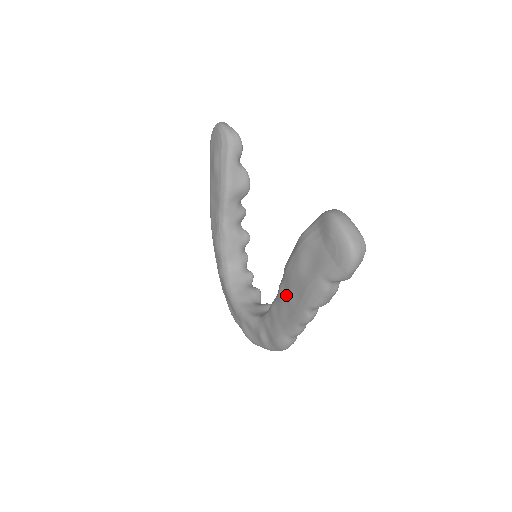
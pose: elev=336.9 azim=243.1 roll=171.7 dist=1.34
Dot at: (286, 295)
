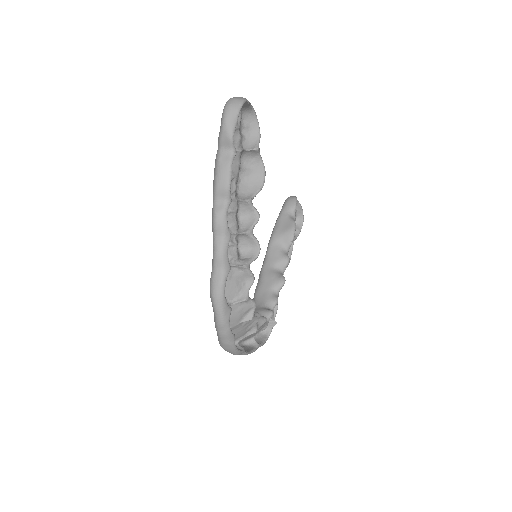
Dot at: occluded
